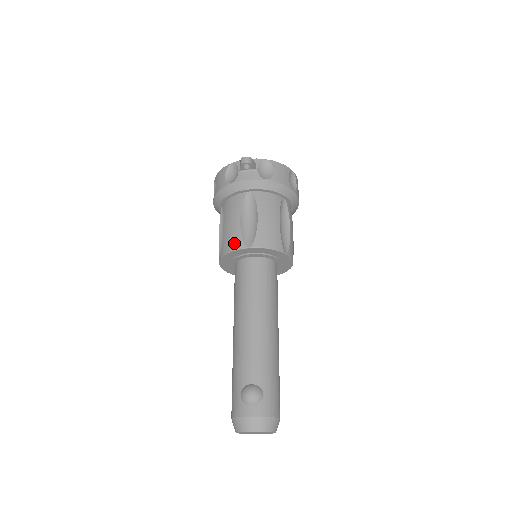
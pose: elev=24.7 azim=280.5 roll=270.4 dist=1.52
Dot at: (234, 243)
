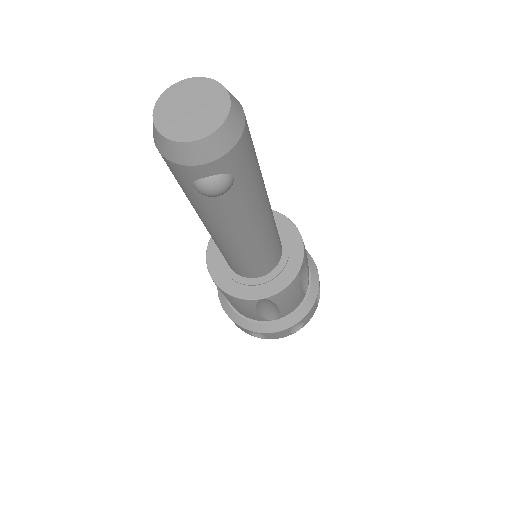
Dot at: occluded
